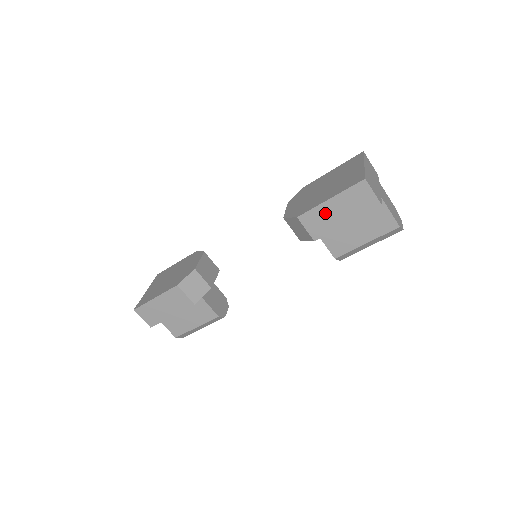
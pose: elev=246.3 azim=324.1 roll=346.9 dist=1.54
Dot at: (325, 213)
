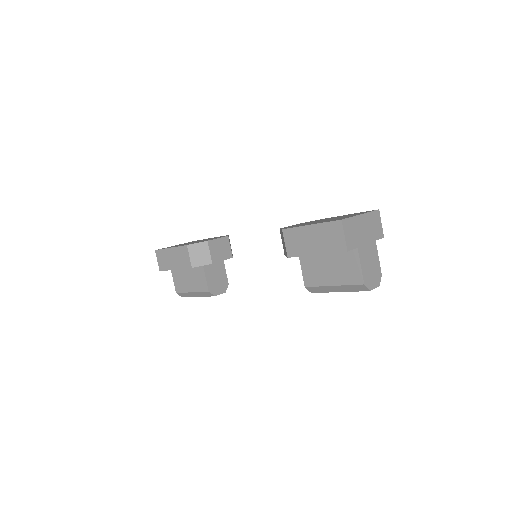
Dot at: (303, 236)
